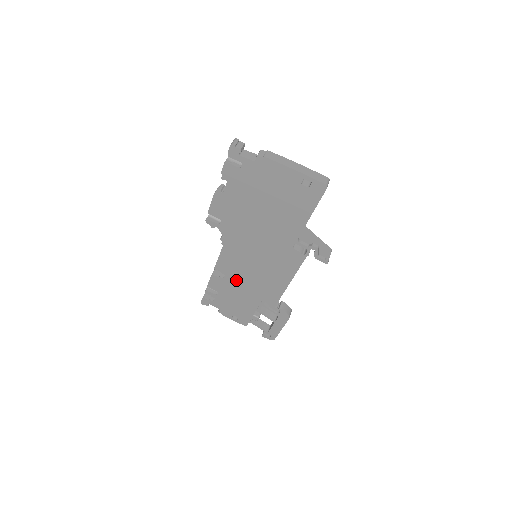
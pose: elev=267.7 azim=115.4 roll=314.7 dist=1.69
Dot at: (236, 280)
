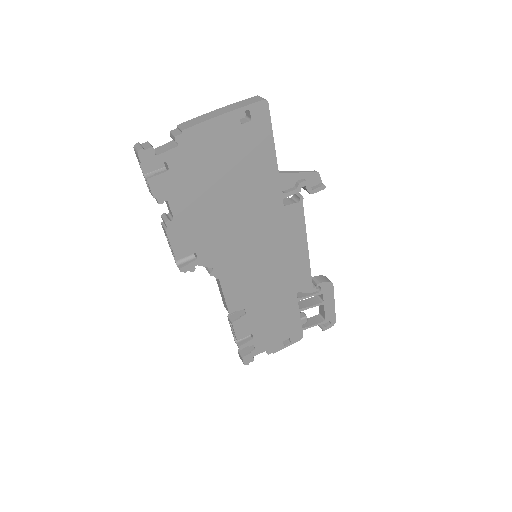
Dot at: (258, 302)
